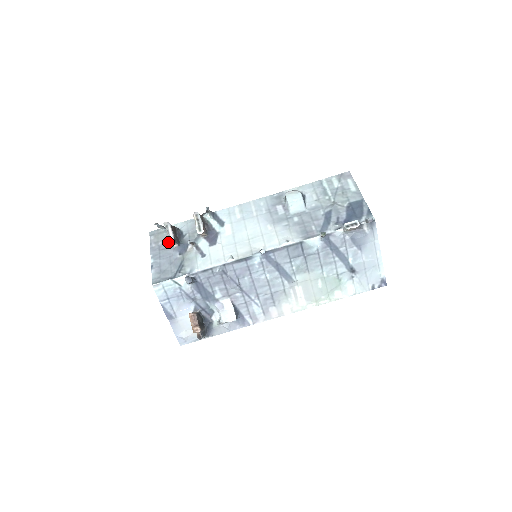
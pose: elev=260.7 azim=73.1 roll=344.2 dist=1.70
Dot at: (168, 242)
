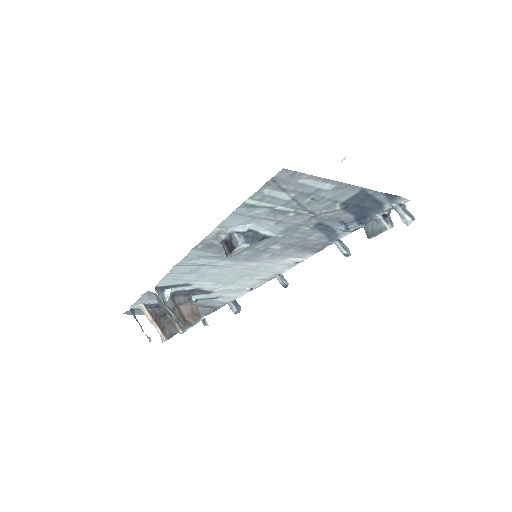
Dot at: occluded
